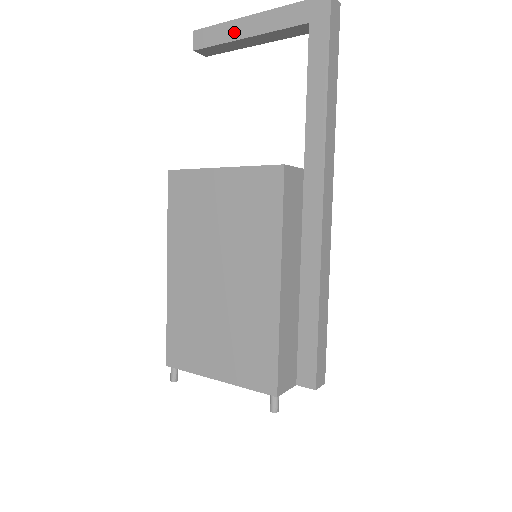
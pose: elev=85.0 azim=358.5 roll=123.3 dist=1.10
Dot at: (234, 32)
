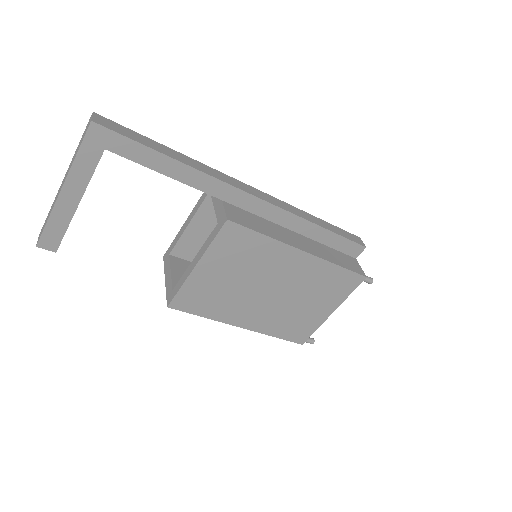
Dot at: (65, 213)
